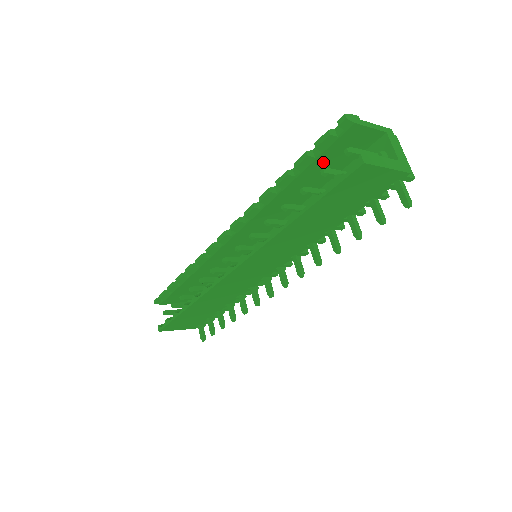
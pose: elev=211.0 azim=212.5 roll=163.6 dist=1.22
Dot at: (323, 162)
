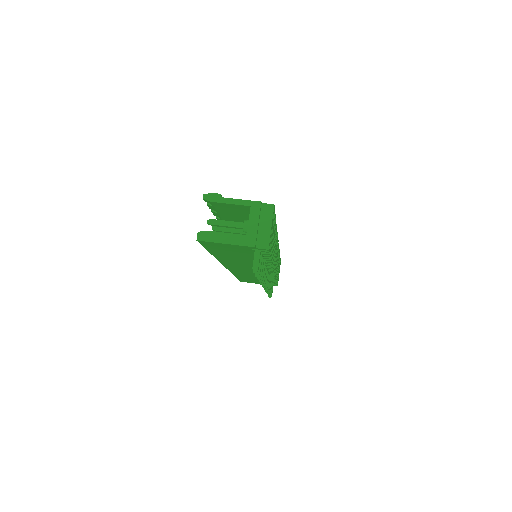
Dot at: (228, 215)
